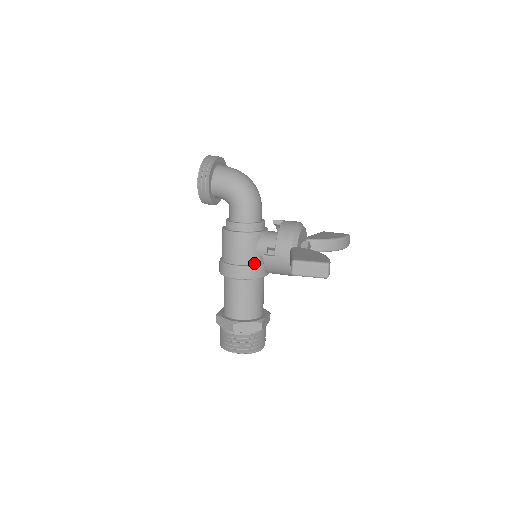
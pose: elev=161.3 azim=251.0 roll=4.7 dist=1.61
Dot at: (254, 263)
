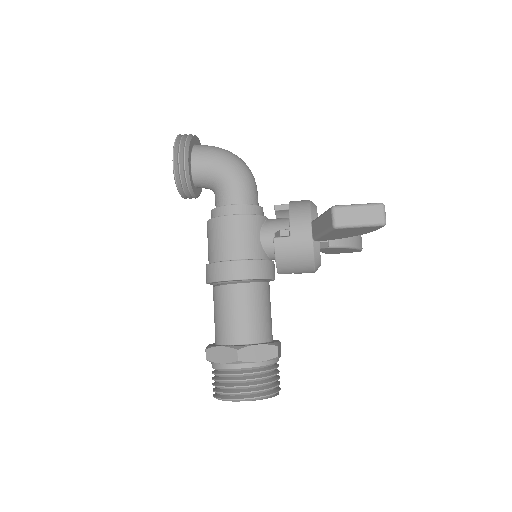
Dot at: (258, 257)
